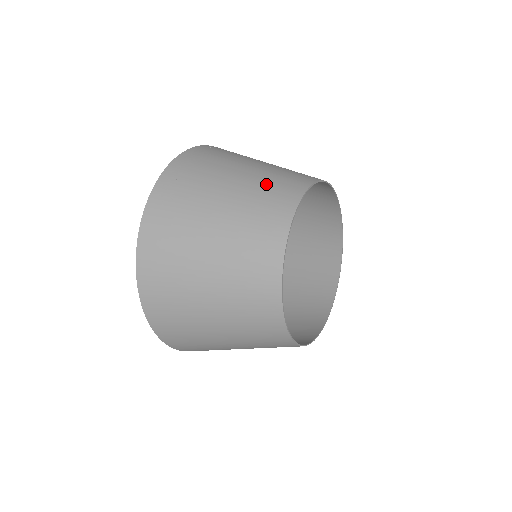
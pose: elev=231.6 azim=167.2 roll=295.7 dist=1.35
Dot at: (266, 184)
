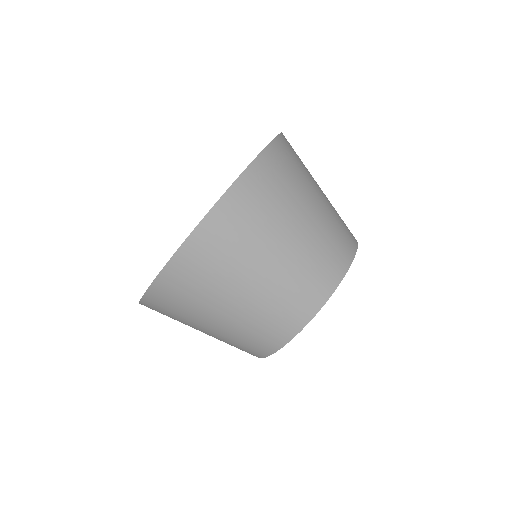
Dot at: (337, 220)
